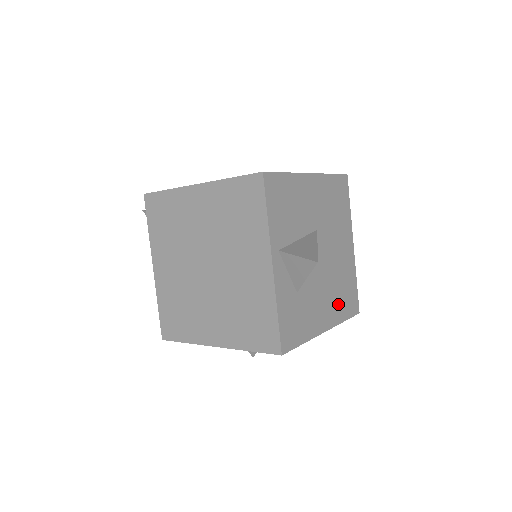
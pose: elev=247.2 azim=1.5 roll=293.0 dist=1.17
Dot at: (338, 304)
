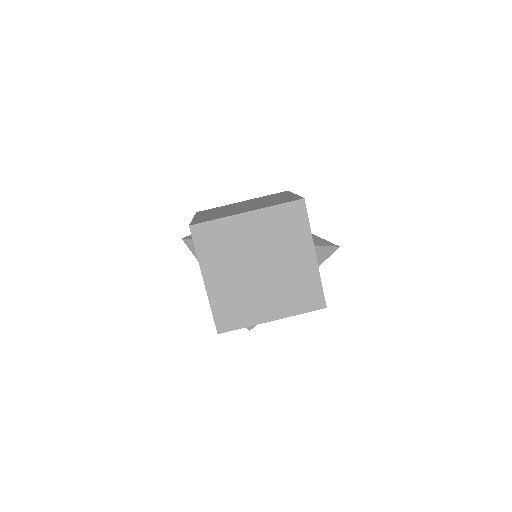
Dot at: occluded
